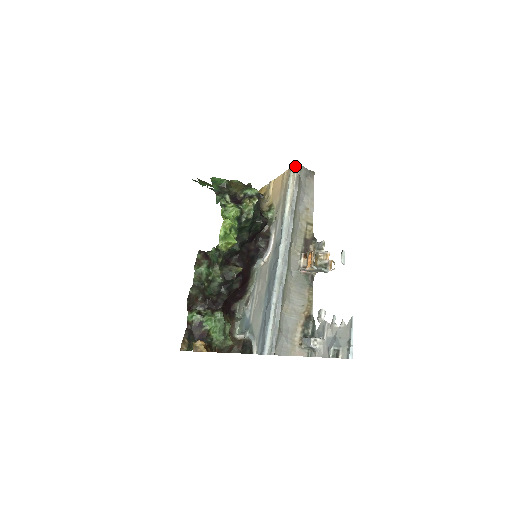
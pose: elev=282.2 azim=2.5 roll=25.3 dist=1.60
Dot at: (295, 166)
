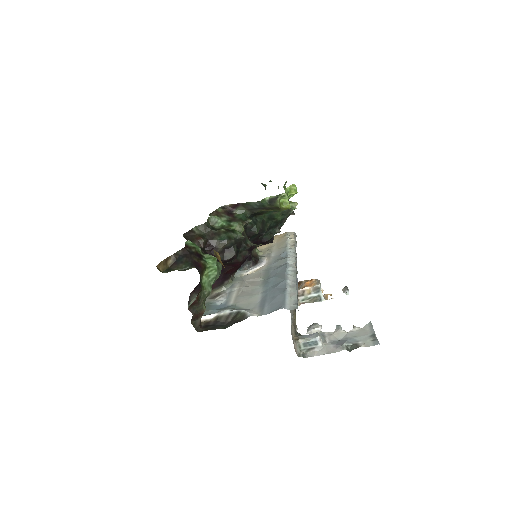
Dot at: (292, 233)
